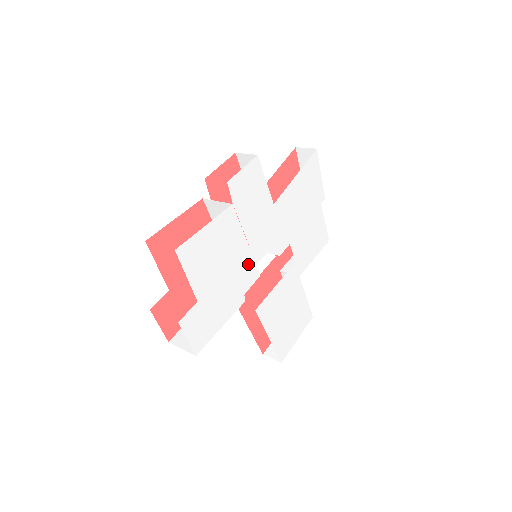
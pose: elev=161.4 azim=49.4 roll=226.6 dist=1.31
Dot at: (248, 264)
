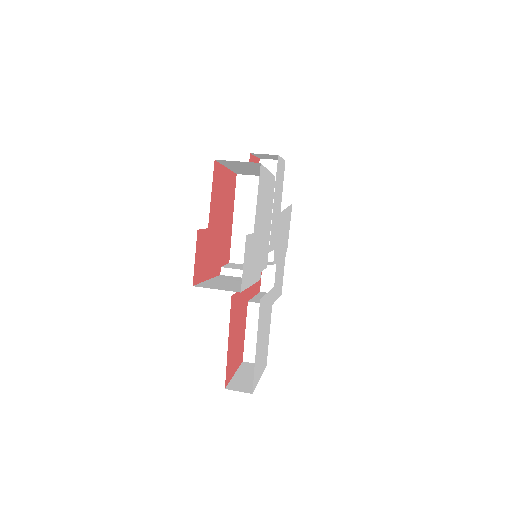
Dot at: (267, 245)
